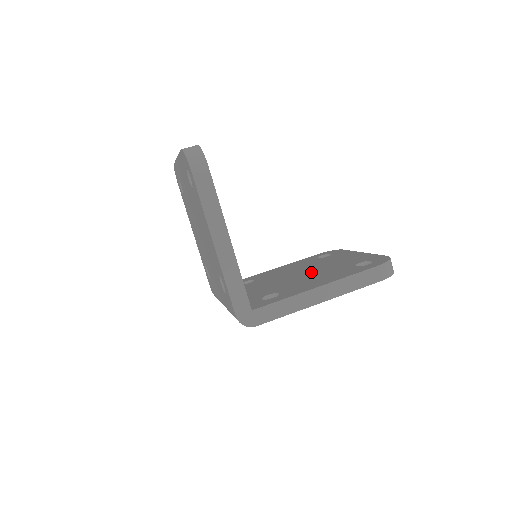
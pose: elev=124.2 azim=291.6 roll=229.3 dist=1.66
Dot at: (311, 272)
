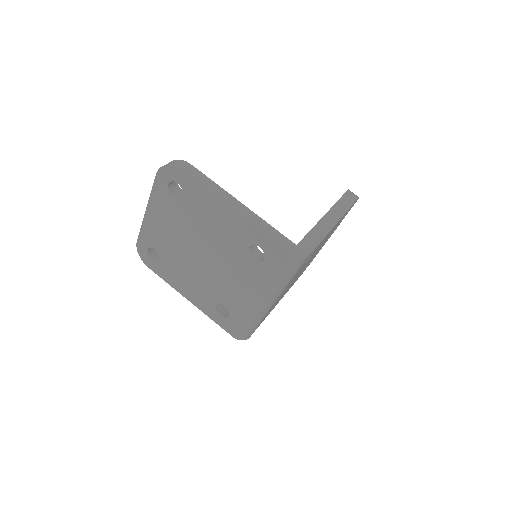
Dot at: occluded
